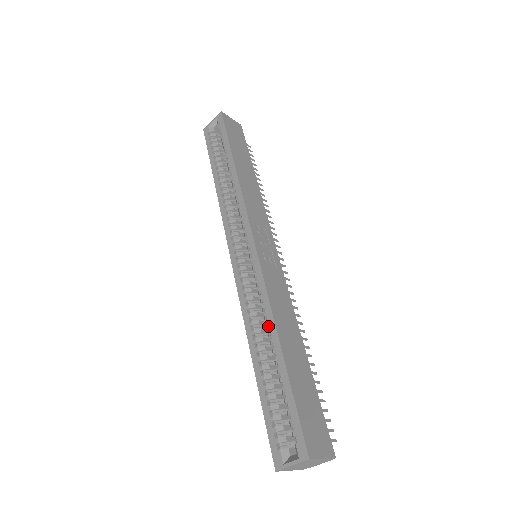
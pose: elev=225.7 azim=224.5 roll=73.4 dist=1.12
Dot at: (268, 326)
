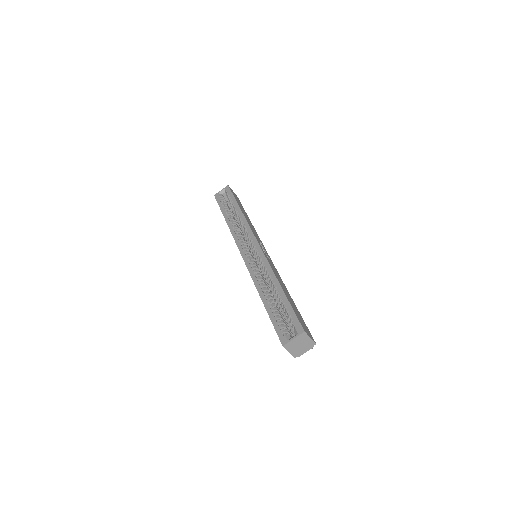
Dot at: (271, 280)
